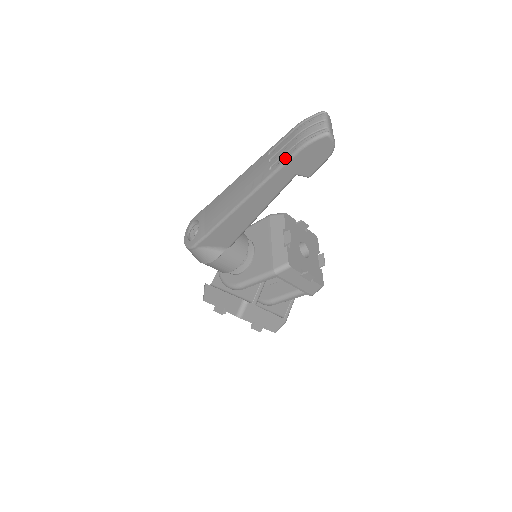
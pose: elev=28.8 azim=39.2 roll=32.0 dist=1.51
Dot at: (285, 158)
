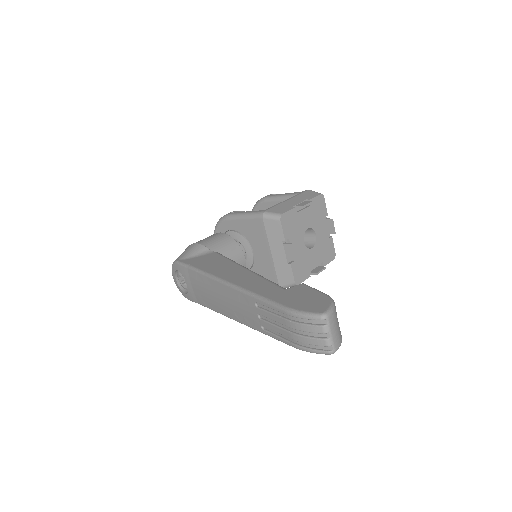
Dot at: (279, 339)
